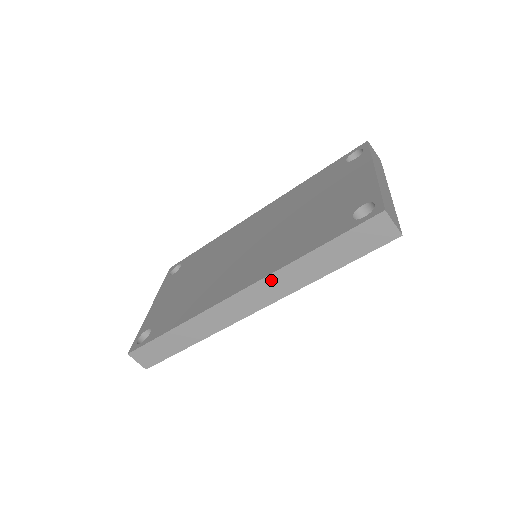
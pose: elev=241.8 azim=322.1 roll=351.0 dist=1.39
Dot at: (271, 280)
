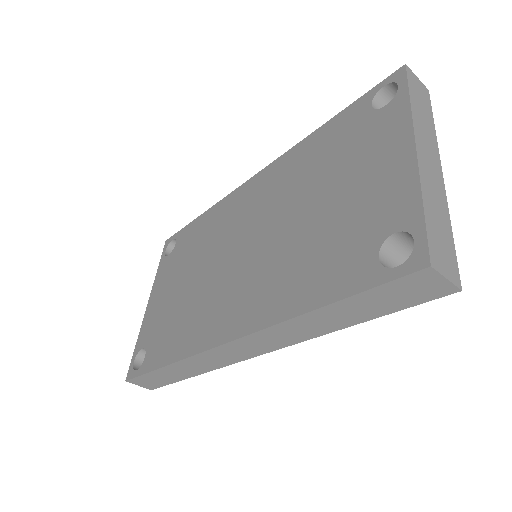
Dot at: (269, 332)
